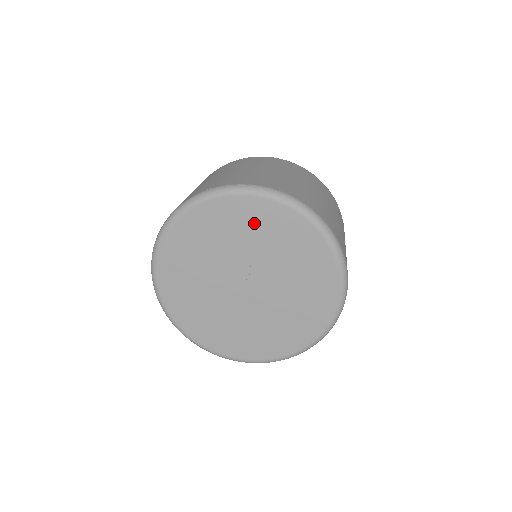
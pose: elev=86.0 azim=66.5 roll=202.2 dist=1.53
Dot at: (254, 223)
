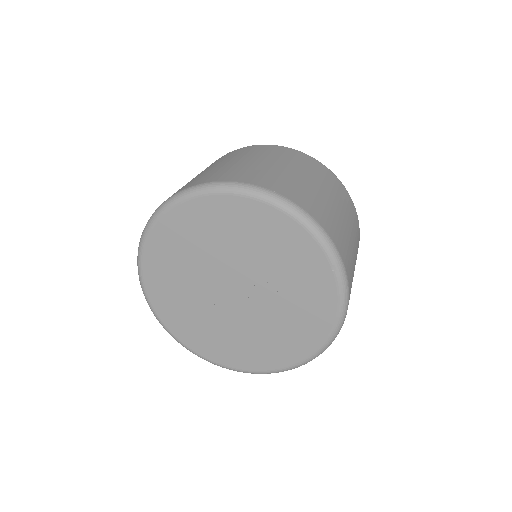
Dot at: (295, 260)
